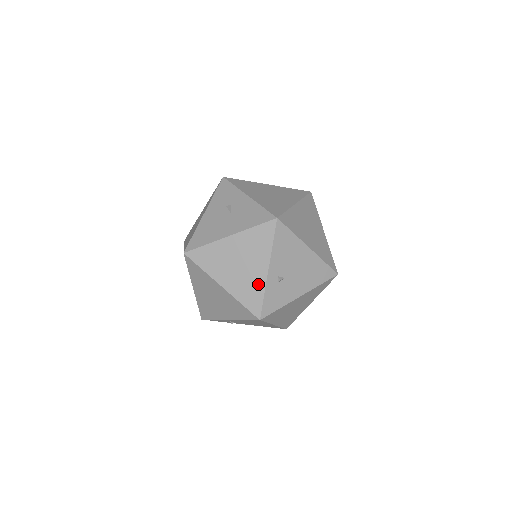
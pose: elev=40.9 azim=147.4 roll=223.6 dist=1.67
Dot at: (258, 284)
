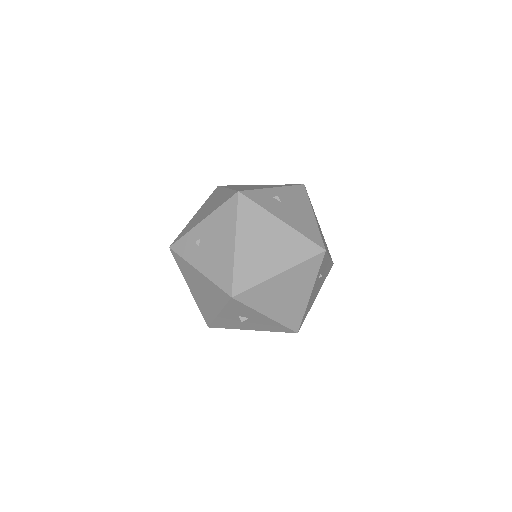
Dot at: (258, 188)
